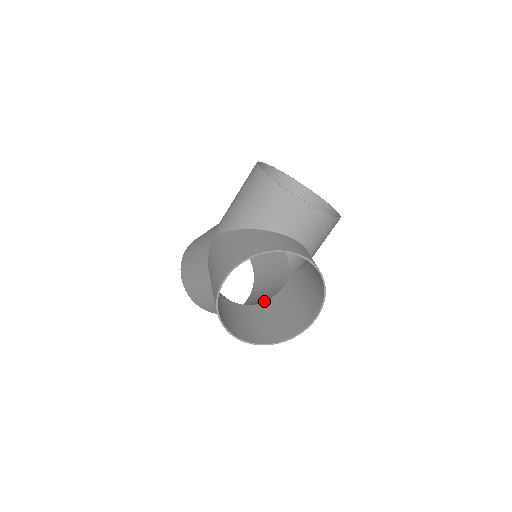
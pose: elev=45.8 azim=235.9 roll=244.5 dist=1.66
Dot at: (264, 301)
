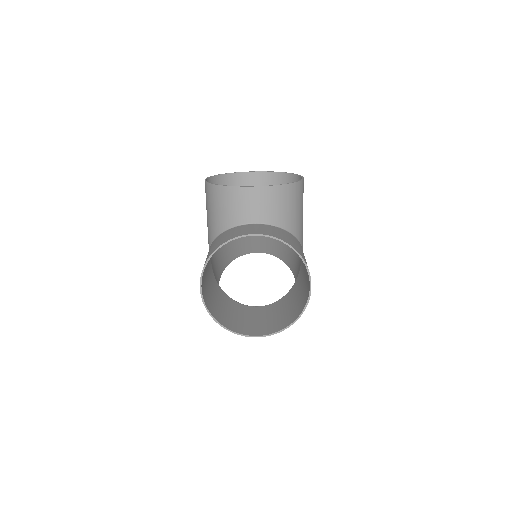
Dot at: (287, 293)
